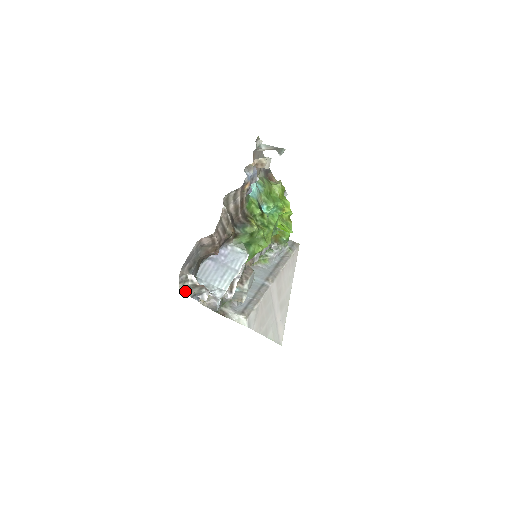
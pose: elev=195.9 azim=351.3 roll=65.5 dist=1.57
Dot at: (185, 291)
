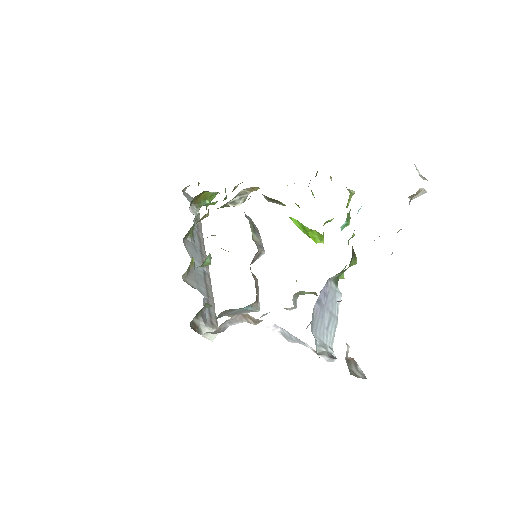
Dot at: (353, 375)
